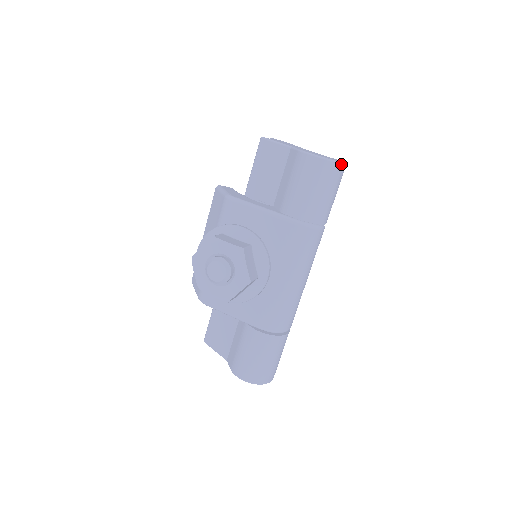
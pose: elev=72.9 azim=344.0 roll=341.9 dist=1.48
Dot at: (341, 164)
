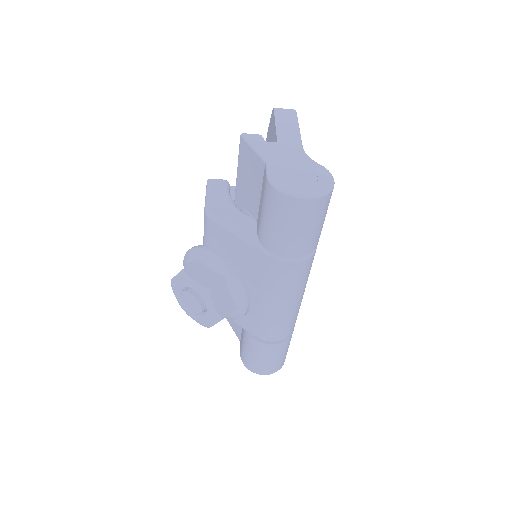
Dot at: (318, 198)
